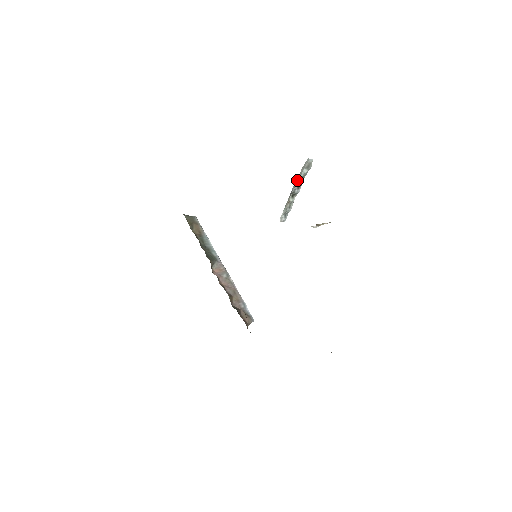
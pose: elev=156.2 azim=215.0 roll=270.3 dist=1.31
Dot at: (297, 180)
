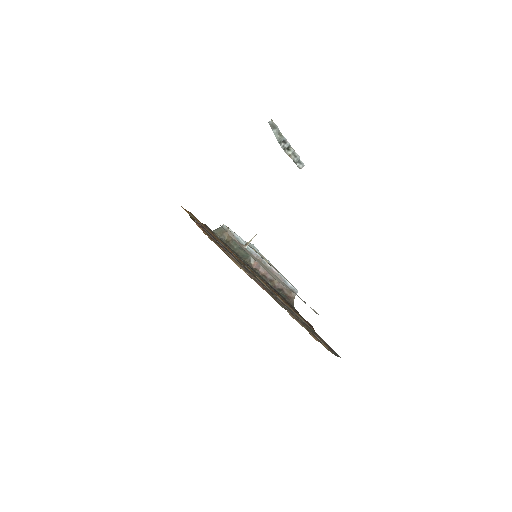
Dot at: (277, 140)
